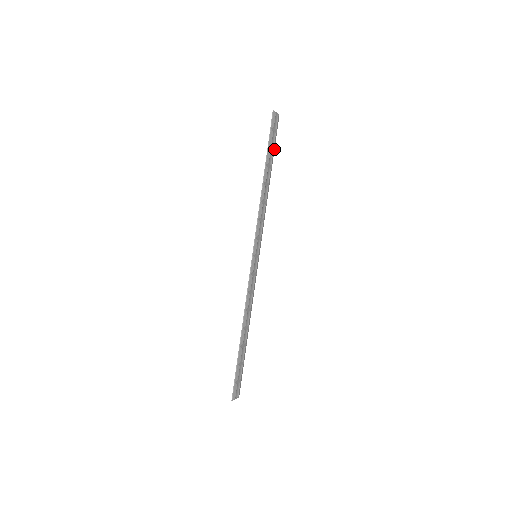
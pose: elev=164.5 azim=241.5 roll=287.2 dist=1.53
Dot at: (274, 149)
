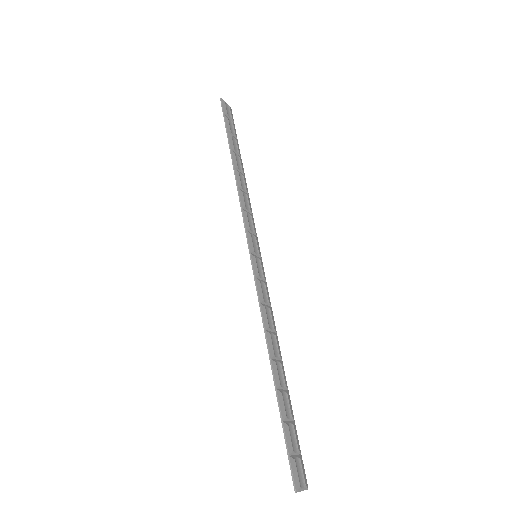
Dot at: (237, 139)
